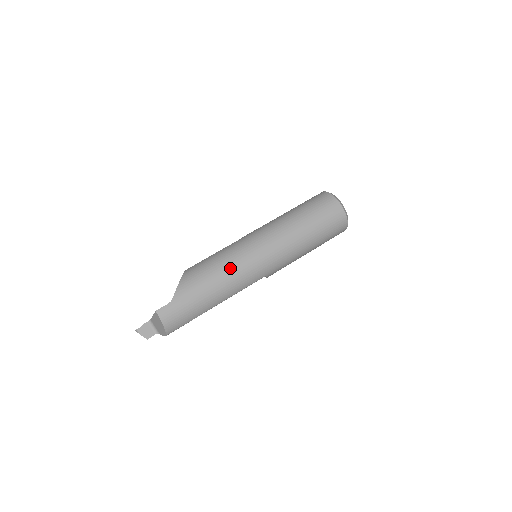
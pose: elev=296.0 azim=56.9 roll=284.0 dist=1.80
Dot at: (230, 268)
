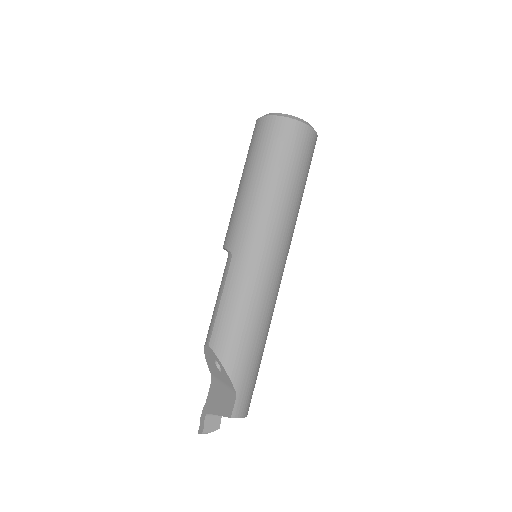
Dot at: (260, 304)
